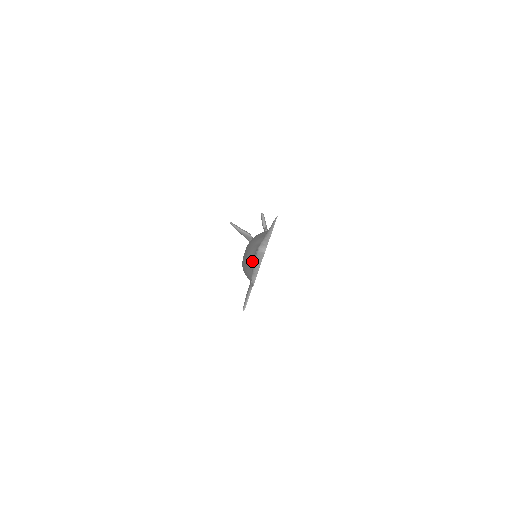
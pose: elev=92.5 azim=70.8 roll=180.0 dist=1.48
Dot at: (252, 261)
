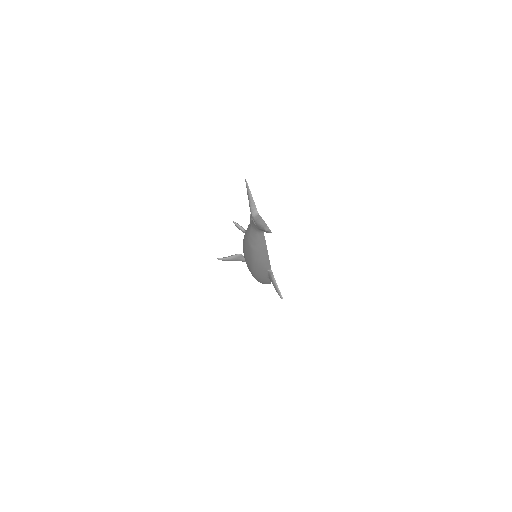
Dot at: (256, 240)
